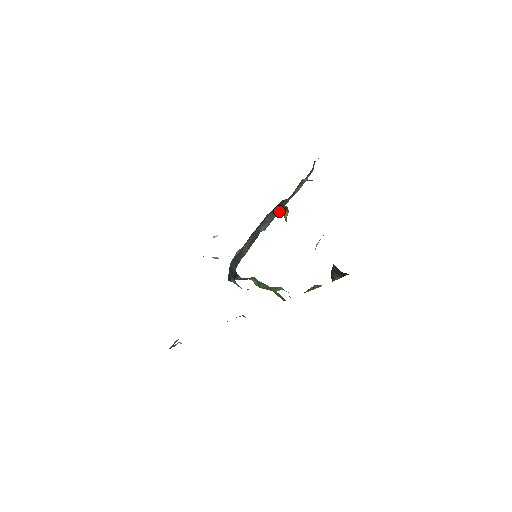
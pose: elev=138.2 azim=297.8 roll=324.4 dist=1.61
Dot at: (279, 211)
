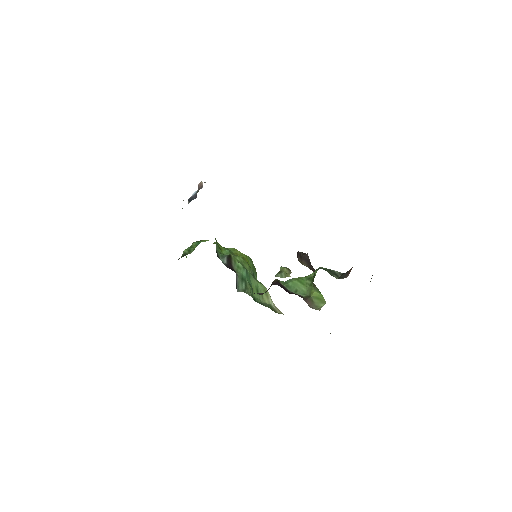
Dot at: occluded
